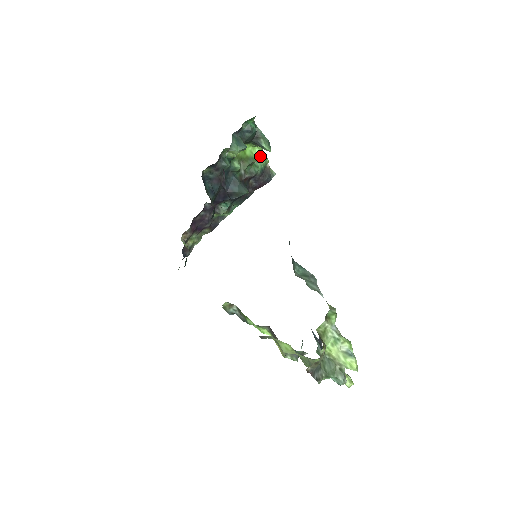
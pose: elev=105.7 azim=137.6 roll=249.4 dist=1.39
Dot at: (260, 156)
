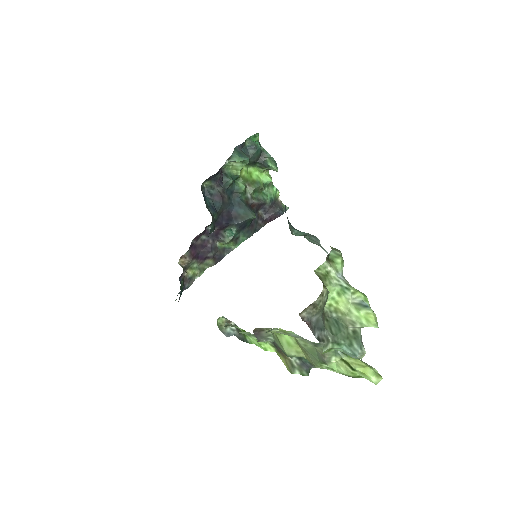
Dot at: (268, 183)
